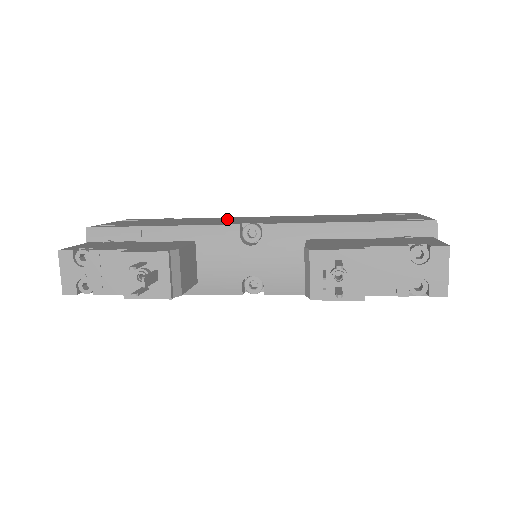
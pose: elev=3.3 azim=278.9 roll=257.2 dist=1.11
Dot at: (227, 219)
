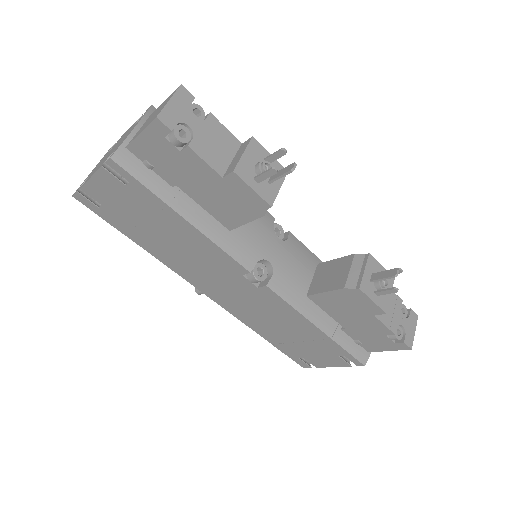
Dot at: occluded
